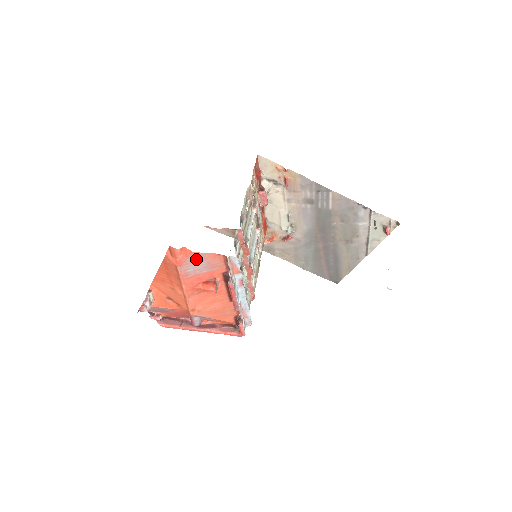
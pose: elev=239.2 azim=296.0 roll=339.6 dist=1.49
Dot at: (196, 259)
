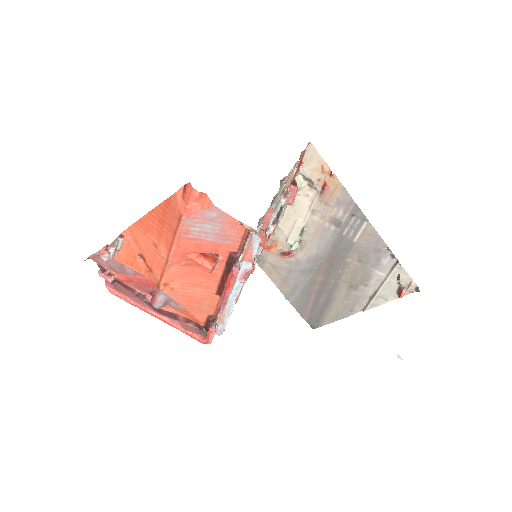
Dot at: (211, 217)
